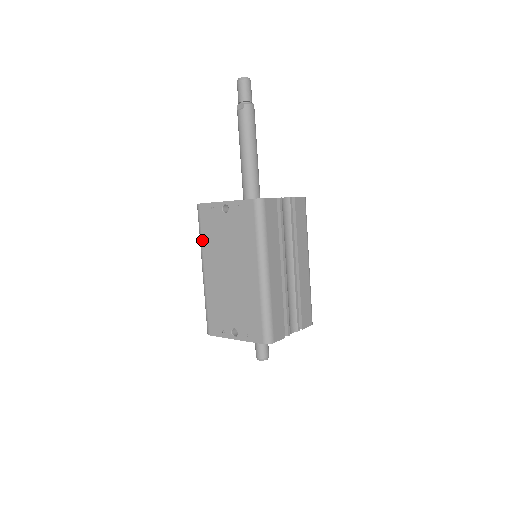
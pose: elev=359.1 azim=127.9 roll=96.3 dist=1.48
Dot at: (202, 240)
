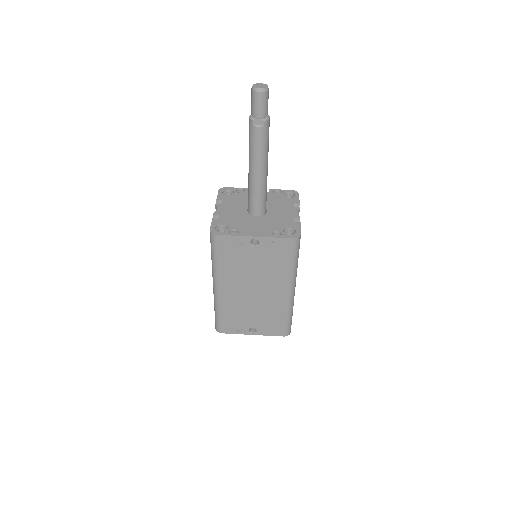
Dot at: (219, 266)
